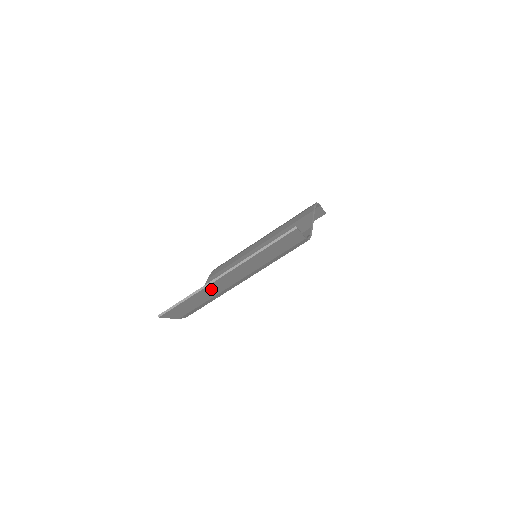
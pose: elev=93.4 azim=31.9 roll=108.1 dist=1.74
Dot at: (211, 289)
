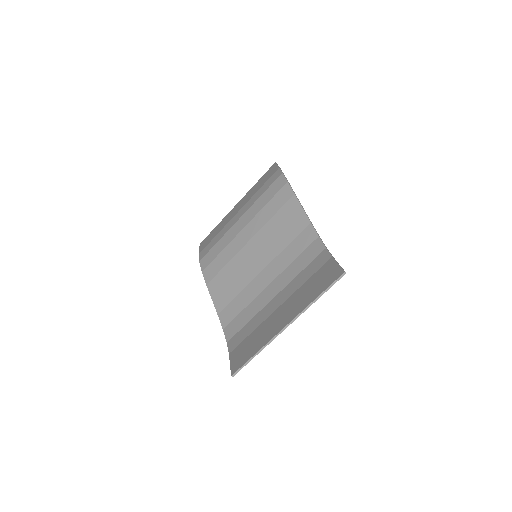
Dot at: (268, 334)
